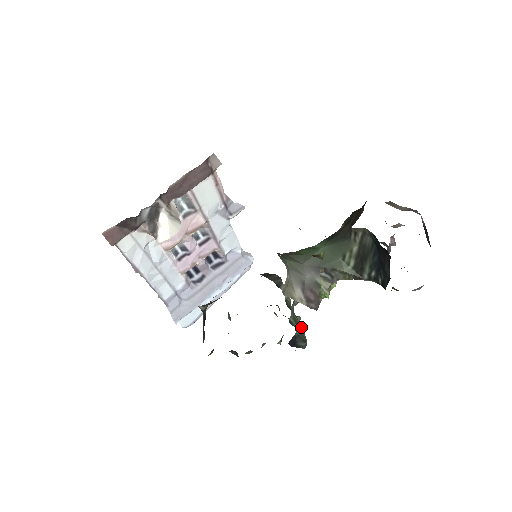
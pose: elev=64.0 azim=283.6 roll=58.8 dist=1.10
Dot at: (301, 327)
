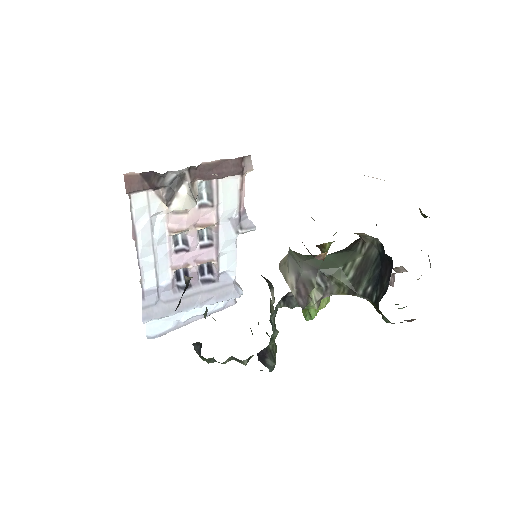
Dot at: (275, 346)
